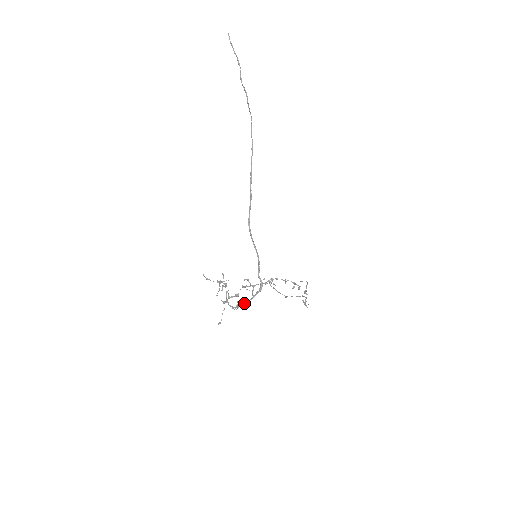
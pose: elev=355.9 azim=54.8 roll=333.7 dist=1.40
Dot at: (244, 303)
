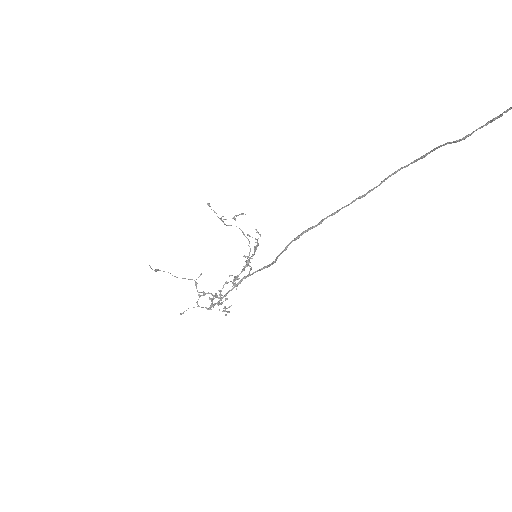
Dot at: occluded
